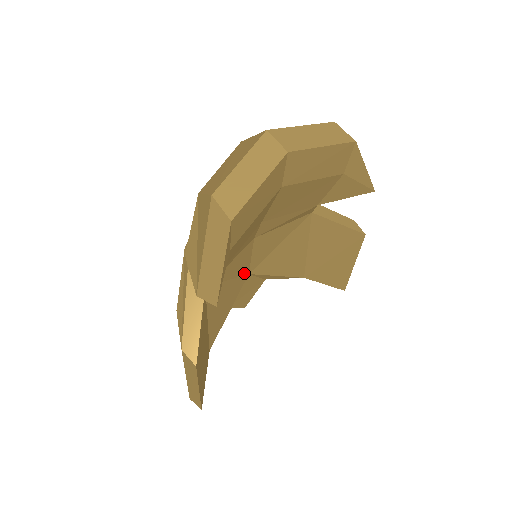
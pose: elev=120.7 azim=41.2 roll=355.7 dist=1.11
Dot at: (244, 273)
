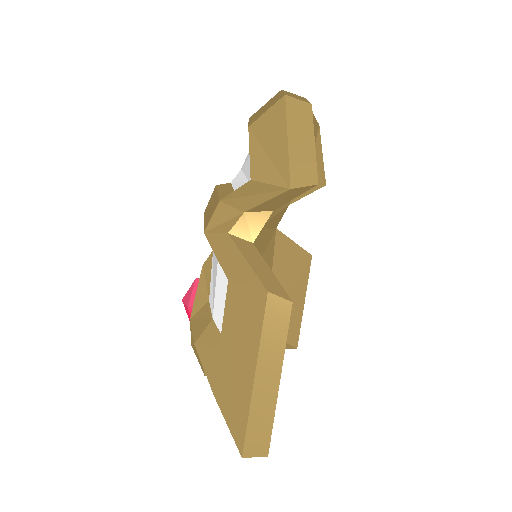
Dot at: occluded
